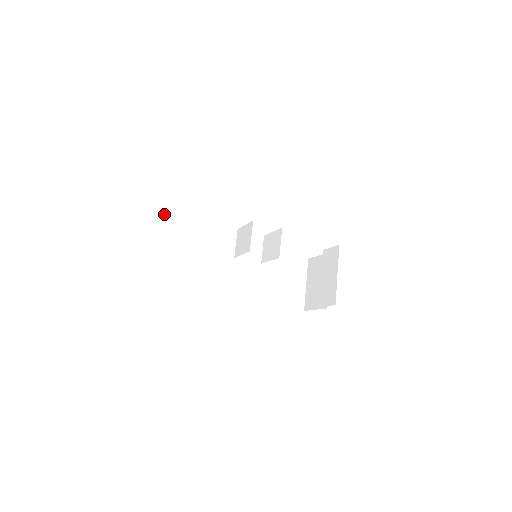
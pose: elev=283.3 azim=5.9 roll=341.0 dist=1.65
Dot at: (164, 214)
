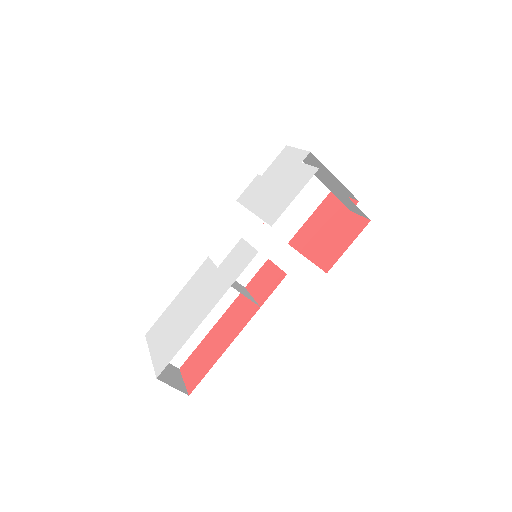
Dot at: occluded
